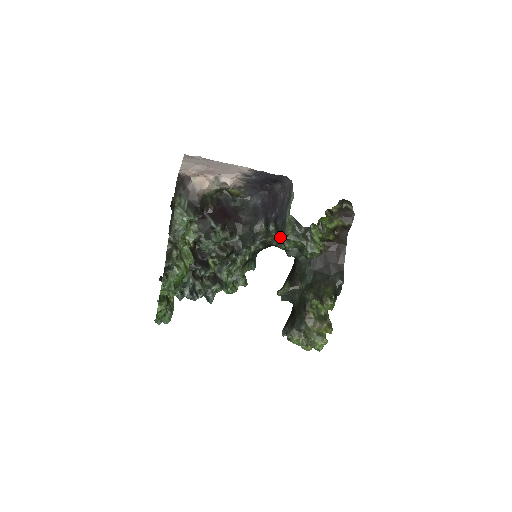
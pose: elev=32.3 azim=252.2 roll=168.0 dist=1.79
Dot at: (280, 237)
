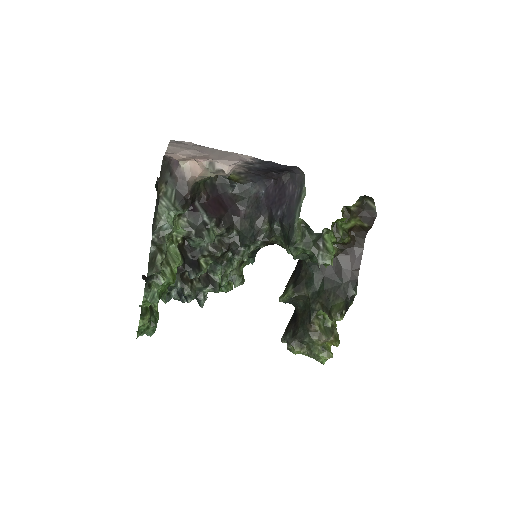
Dot at: (286, 241)
